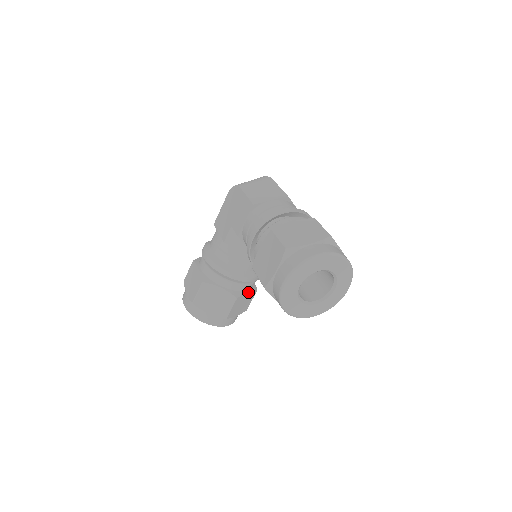
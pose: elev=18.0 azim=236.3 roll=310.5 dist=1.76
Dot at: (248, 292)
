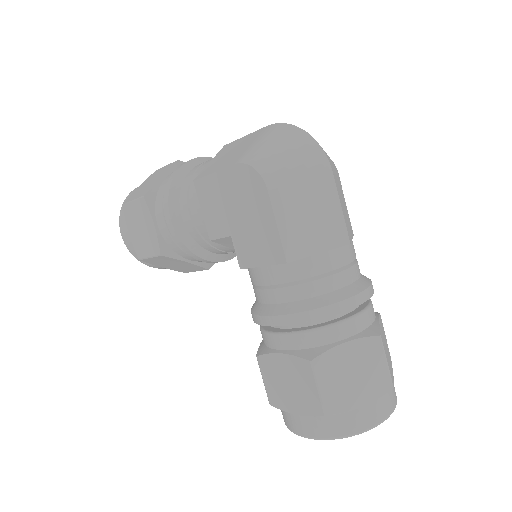
Dot at: occluded
